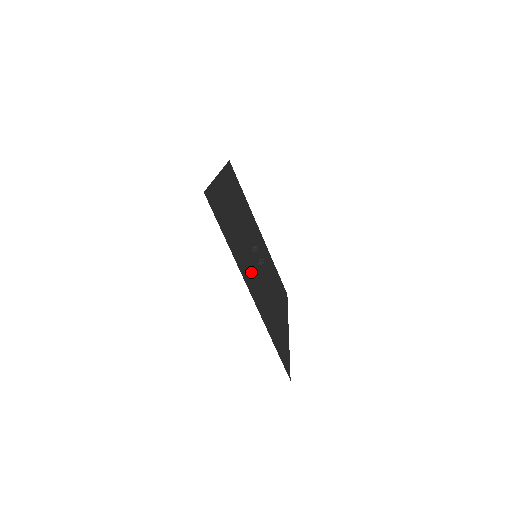
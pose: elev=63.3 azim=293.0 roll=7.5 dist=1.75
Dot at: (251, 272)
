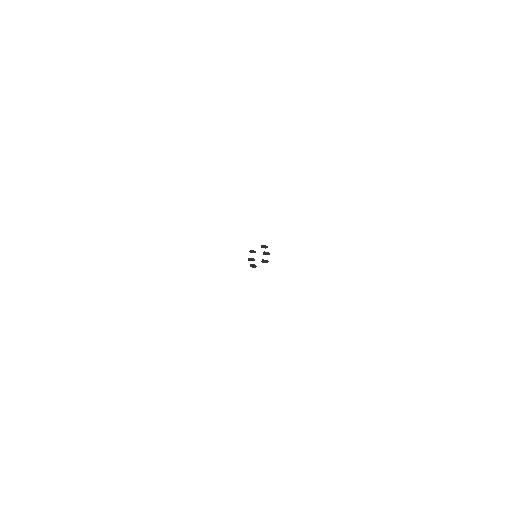
Dot at: occluded
